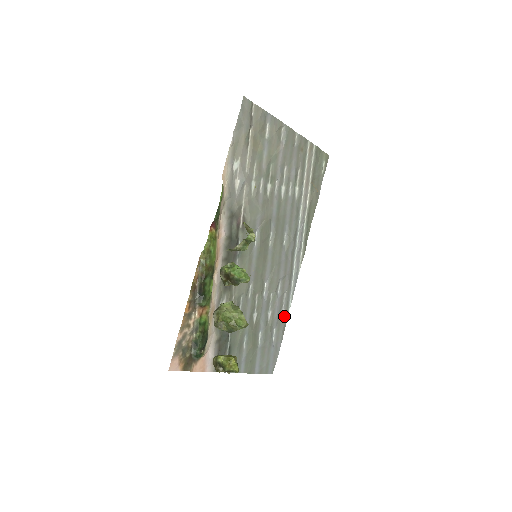
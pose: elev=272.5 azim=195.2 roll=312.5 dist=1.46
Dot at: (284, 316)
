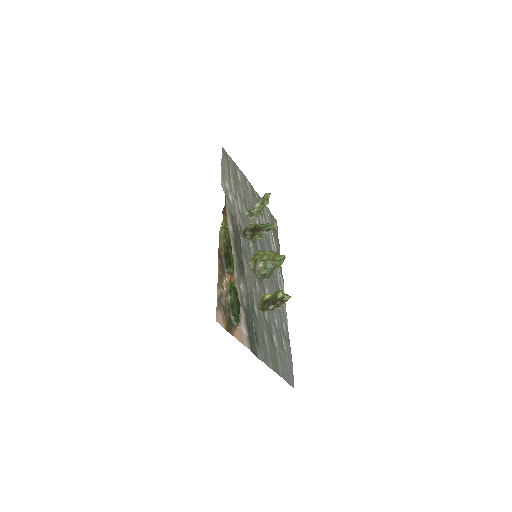
Dot at: (286, 332)
